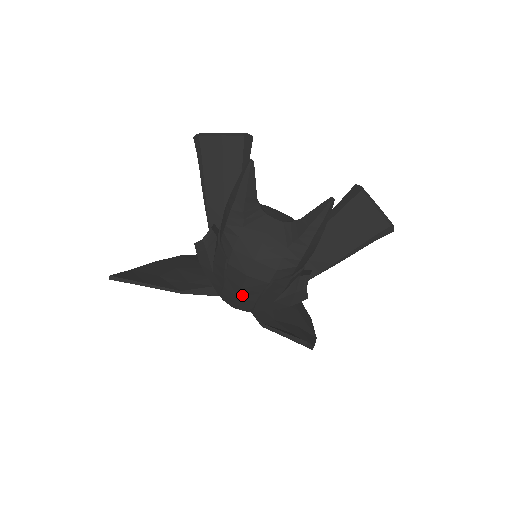
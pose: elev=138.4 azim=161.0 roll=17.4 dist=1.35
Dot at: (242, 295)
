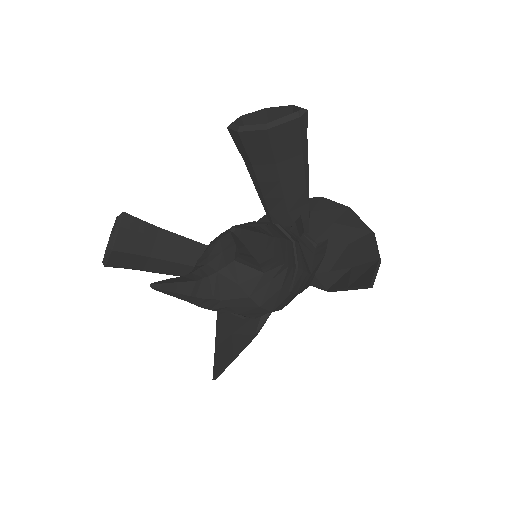
Dot at: occluded
